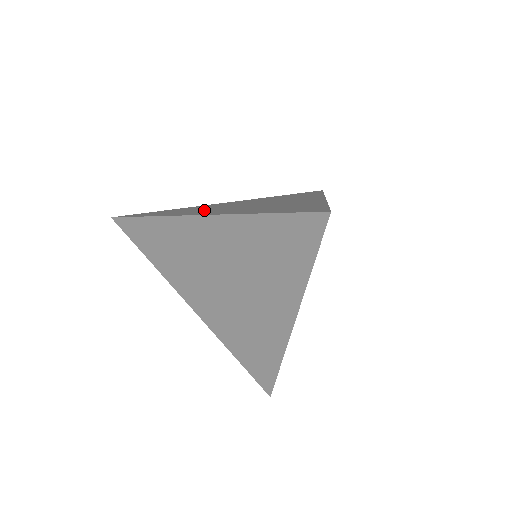
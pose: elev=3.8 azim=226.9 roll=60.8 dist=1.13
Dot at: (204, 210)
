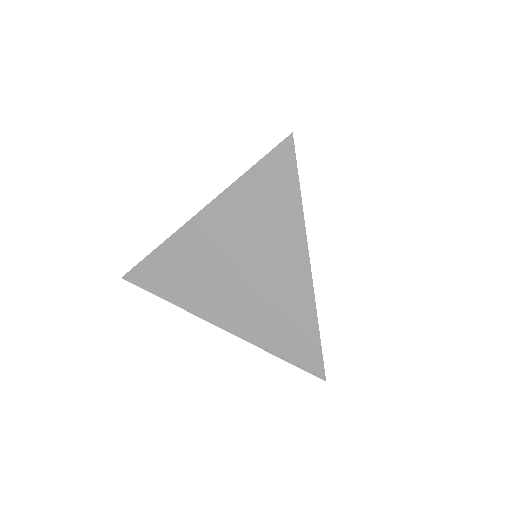
Dot at: occluded
